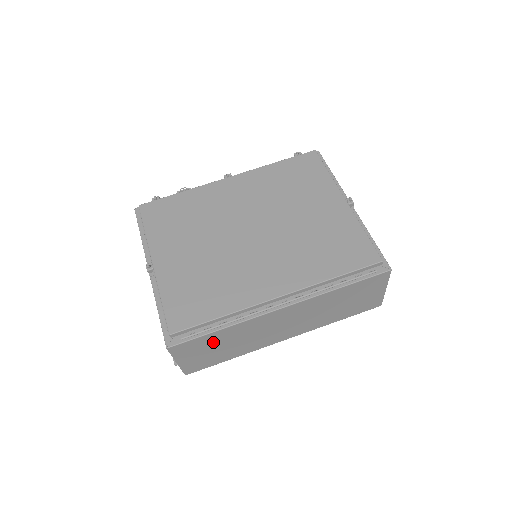
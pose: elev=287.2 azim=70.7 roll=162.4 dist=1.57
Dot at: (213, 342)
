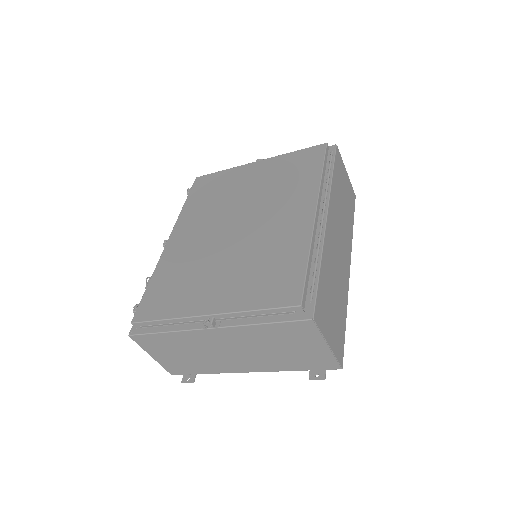
Dot at: (327, 293)
